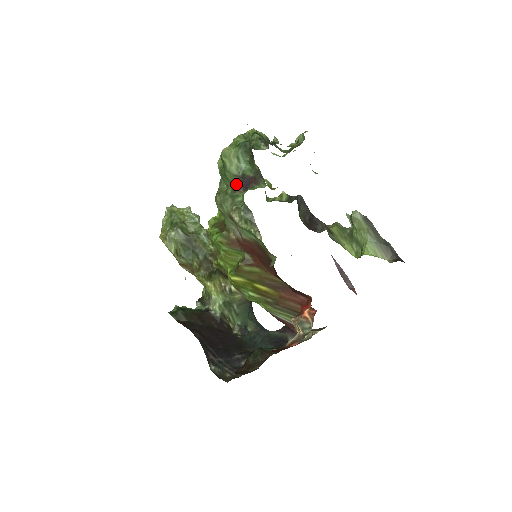
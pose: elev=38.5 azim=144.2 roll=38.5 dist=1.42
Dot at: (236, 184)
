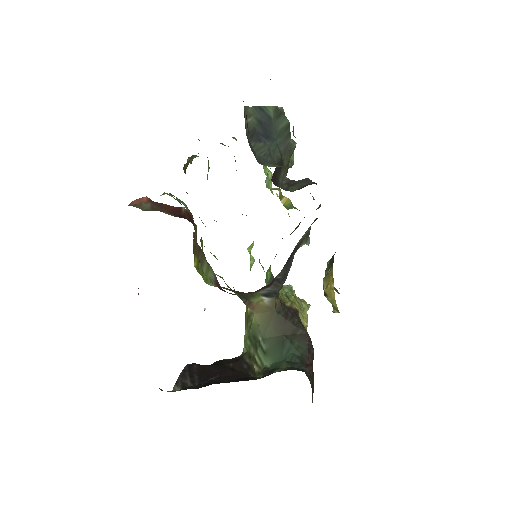
Dot at: occluded
